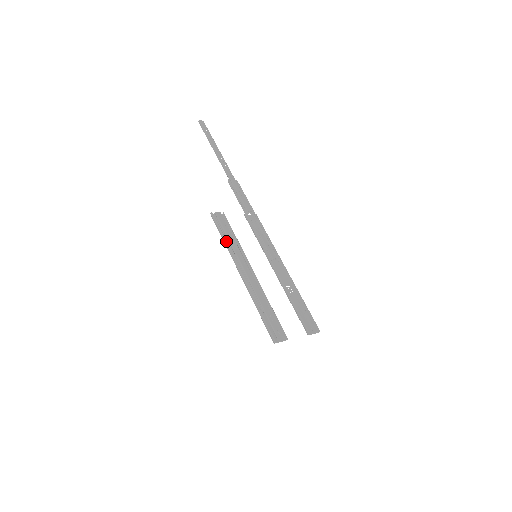
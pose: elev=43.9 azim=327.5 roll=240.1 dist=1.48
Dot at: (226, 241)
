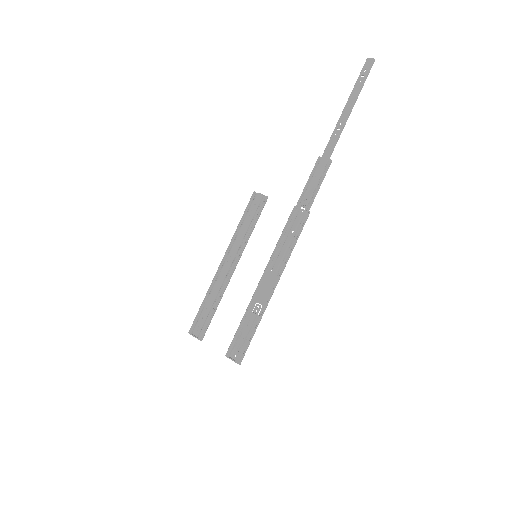
Dot at: (238, 226)
